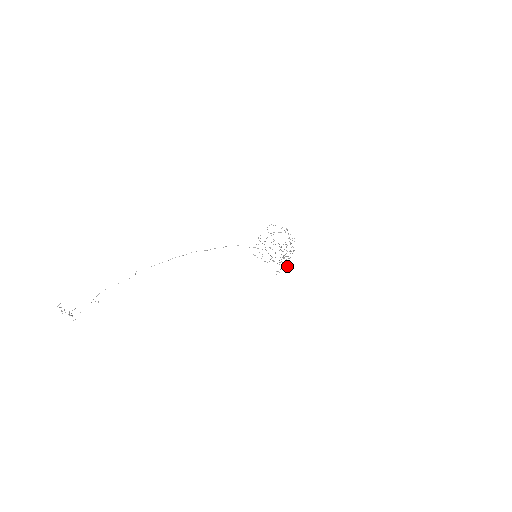
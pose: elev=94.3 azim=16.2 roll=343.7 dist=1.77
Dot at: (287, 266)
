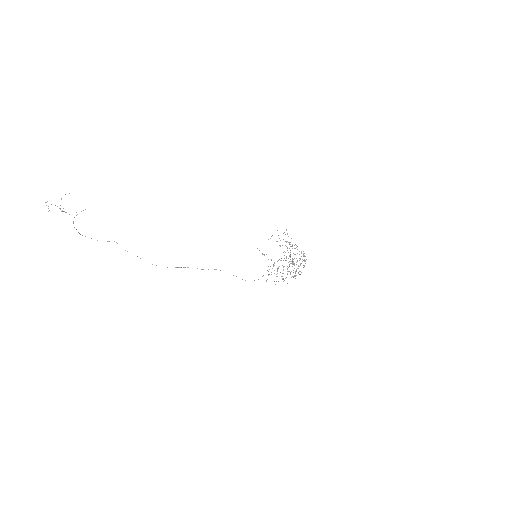
Dot at: occluded
